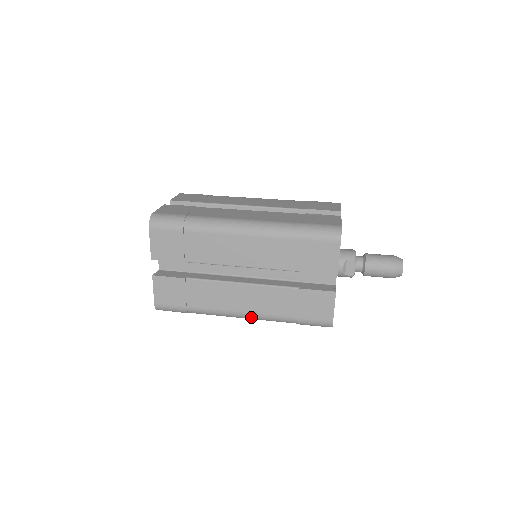
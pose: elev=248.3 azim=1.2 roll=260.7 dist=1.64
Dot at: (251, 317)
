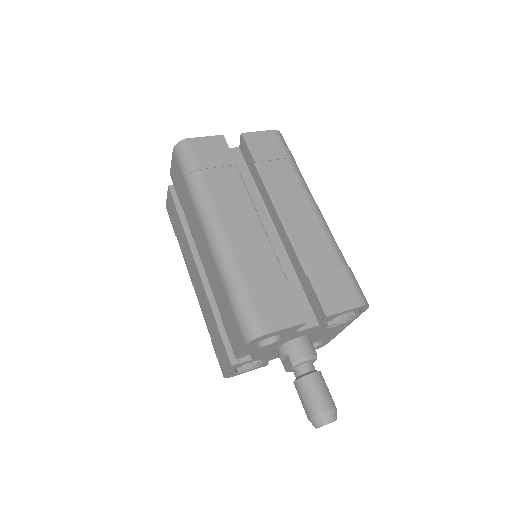
Dot at: occluded
